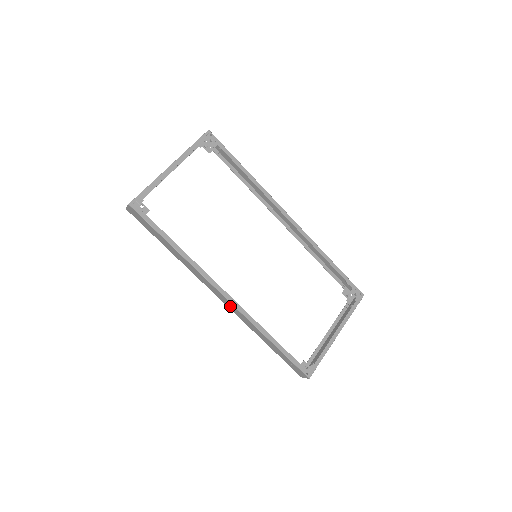
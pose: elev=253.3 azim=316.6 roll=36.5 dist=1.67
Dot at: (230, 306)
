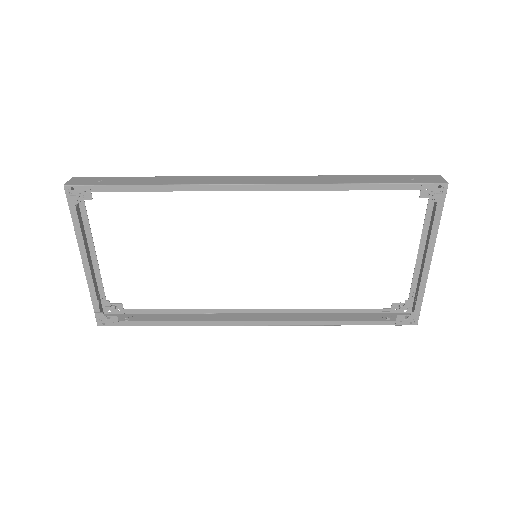
Dot at: (272, 319)
